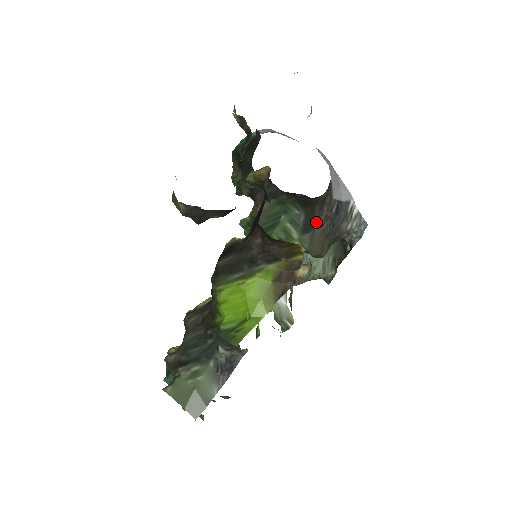
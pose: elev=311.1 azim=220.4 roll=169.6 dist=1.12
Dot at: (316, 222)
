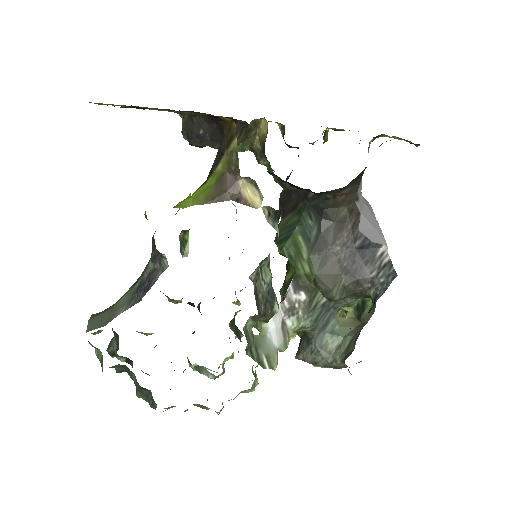
Dot at: (330, 243)
